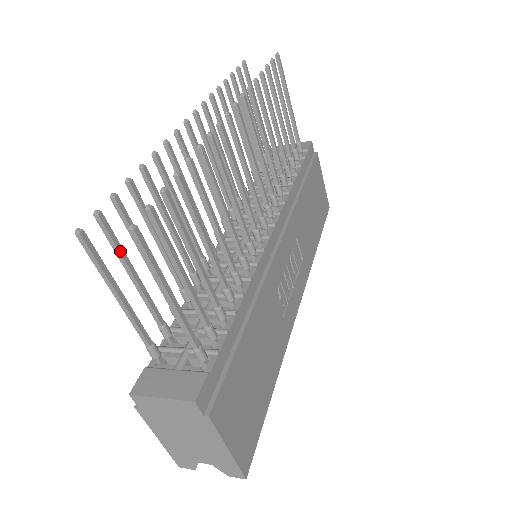
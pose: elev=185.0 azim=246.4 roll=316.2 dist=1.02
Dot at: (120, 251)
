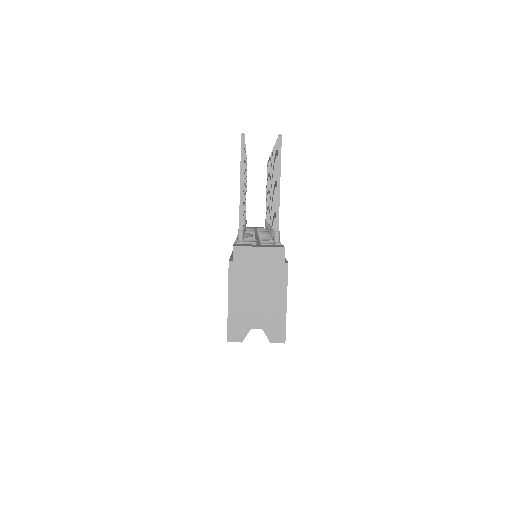
Dot at: occluded
